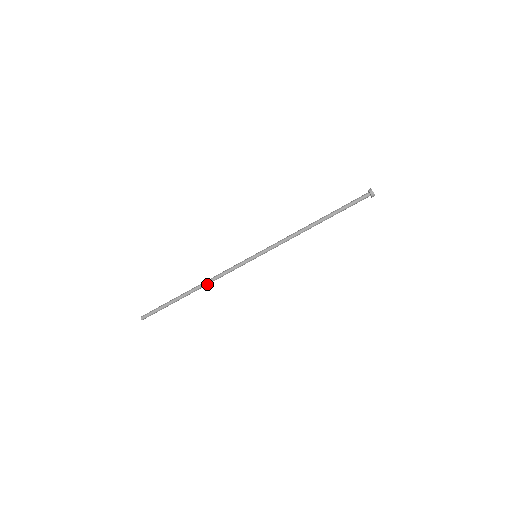
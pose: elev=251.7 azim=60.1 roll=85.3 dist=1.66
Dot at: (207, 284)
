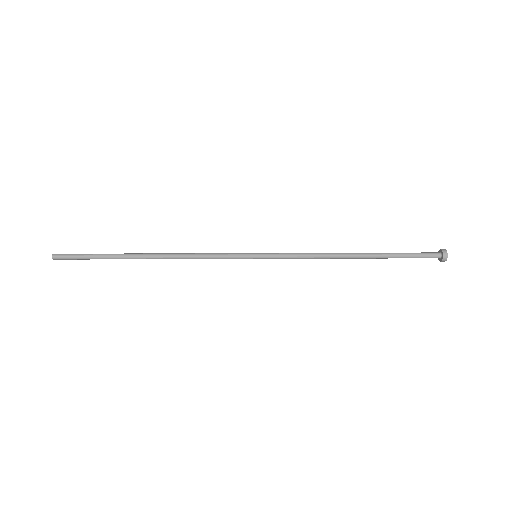
Dot at: (171, 258)
